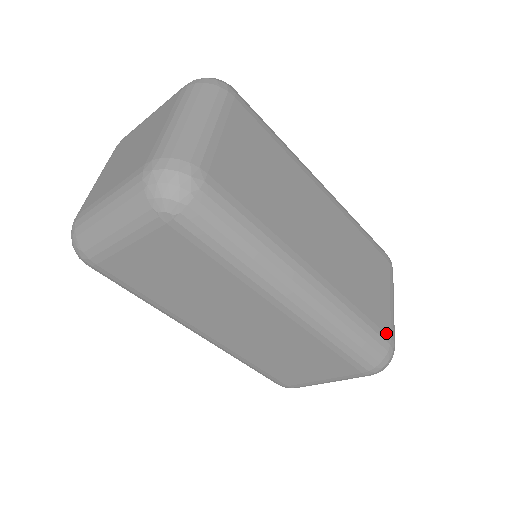
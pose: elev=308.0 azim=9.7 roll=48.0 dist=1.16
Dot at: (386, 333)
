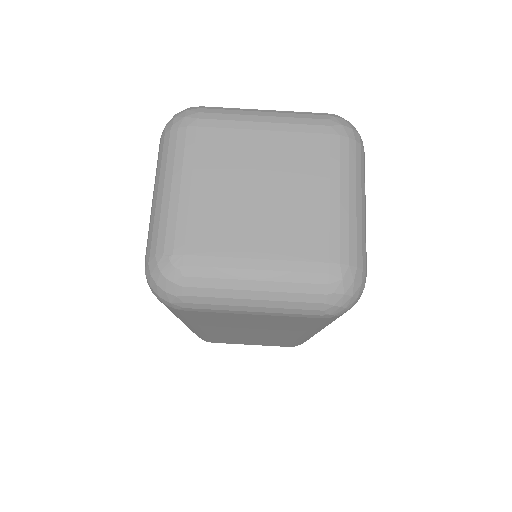
Dot at: occluded
